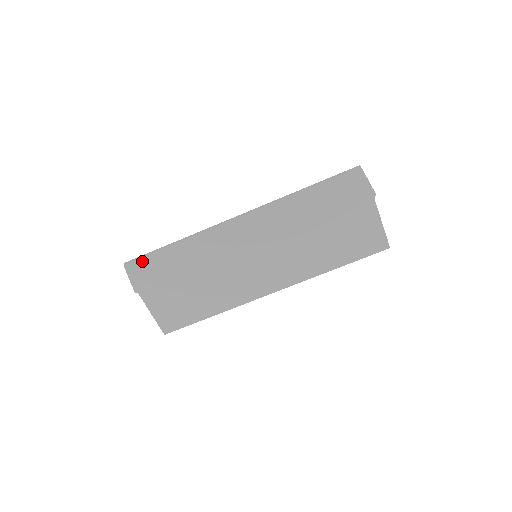
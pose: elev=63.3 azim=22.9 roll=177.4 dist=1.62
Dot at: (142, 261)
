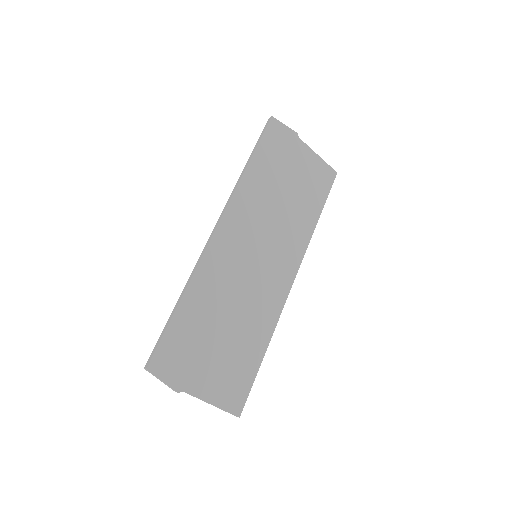
Dot at: (162, 347)
